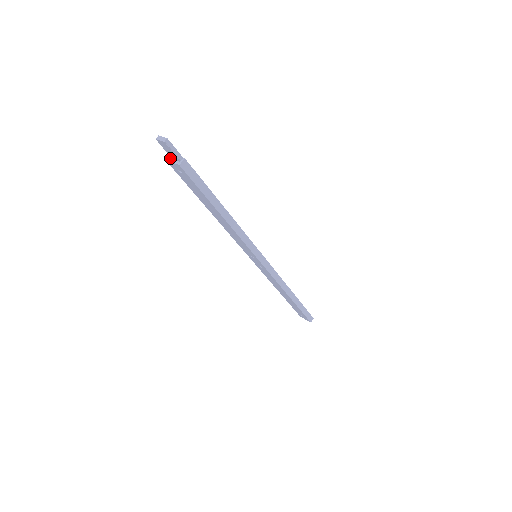
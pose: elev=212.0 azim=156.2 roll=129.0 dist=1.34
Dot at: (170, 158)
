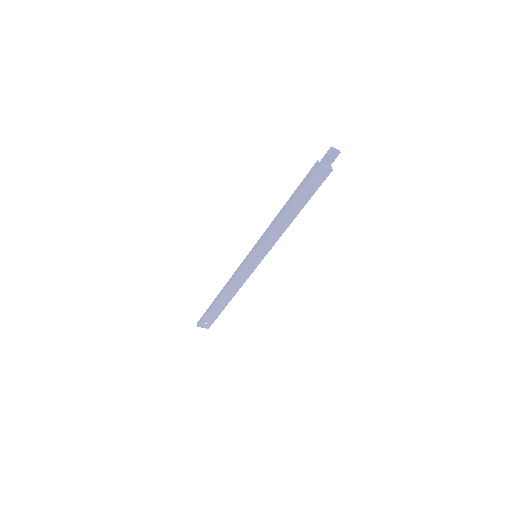
Dot at: (322, 164)
